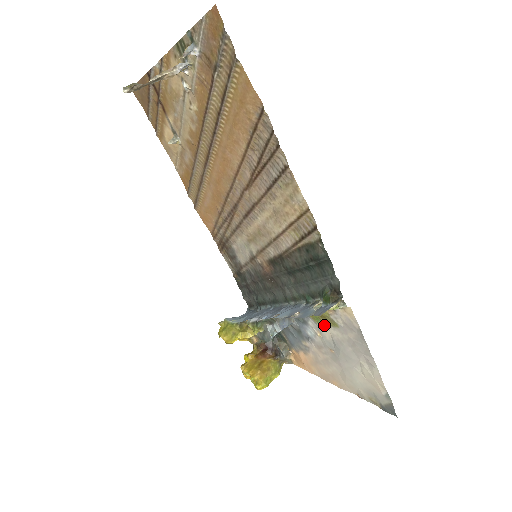
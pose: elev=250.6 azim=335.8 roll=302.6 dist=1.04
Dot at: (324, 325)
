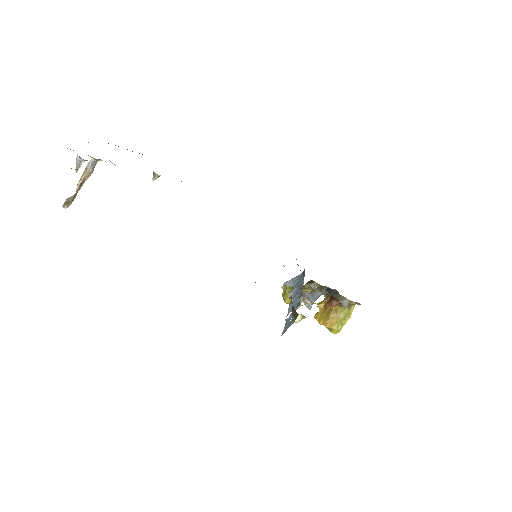
Dot at: occluded
